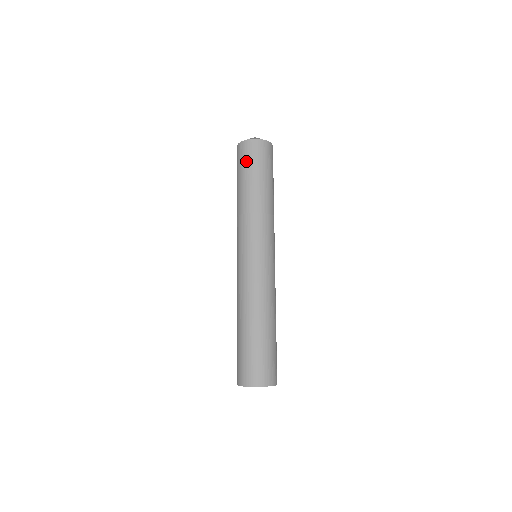
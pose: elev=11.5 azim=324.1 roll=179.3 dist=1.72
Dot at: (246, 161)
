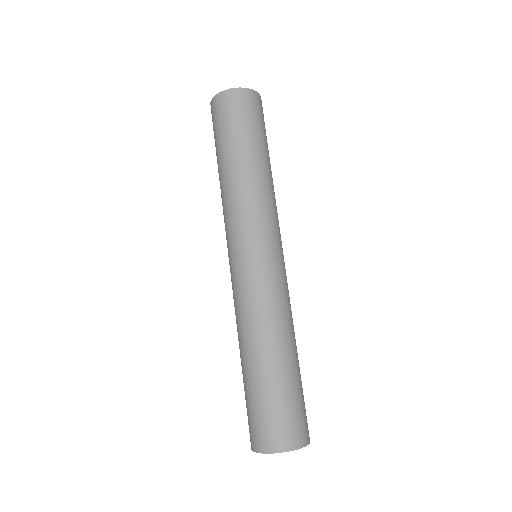
Dot at: (217, 126)
